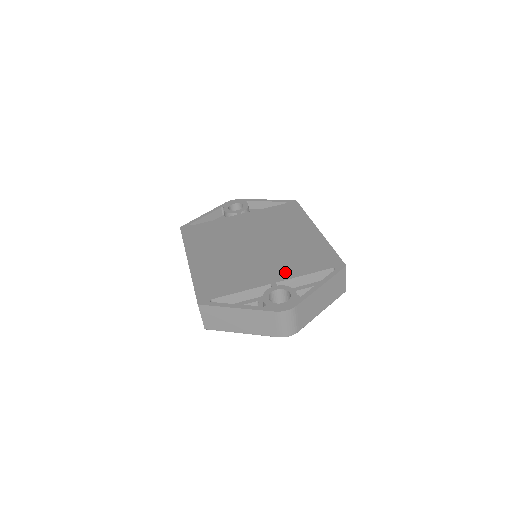
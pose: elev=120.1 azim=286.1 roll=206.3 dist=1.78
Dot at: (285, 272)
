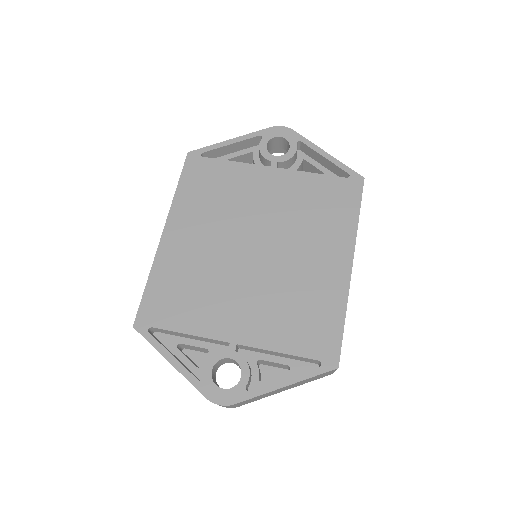
Dot at: (258, 331)
